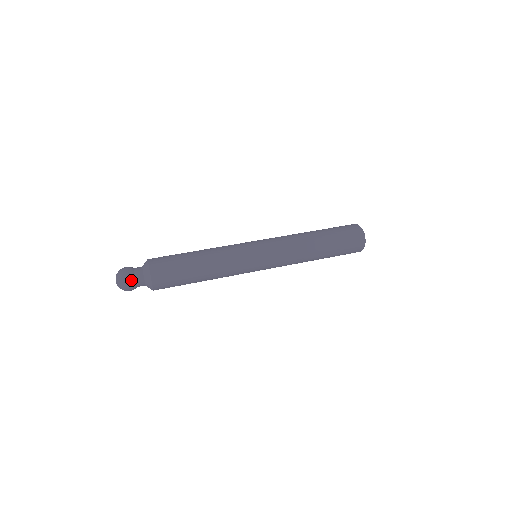
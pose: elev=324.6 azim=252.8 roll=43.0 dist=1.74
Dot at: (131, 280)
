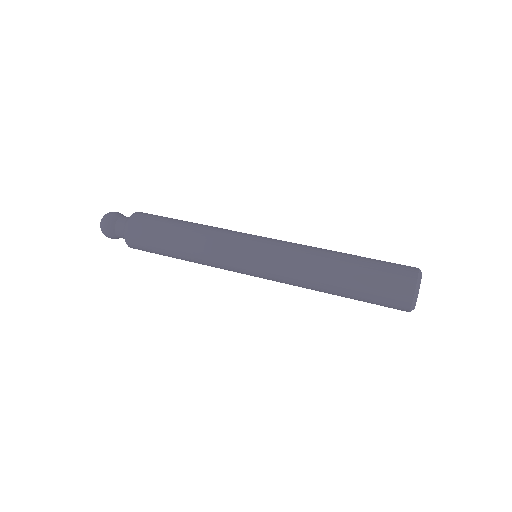
Dot at: (113, 216)
